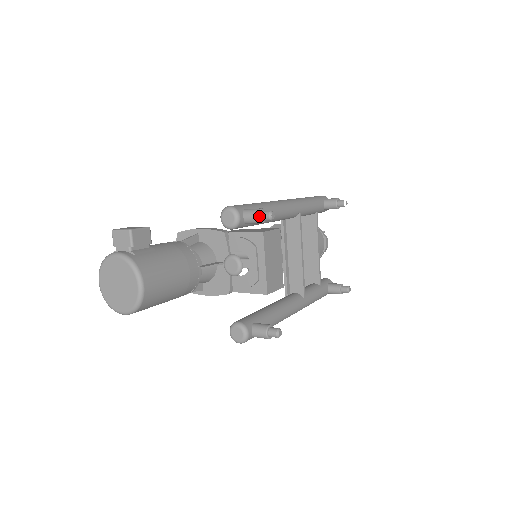
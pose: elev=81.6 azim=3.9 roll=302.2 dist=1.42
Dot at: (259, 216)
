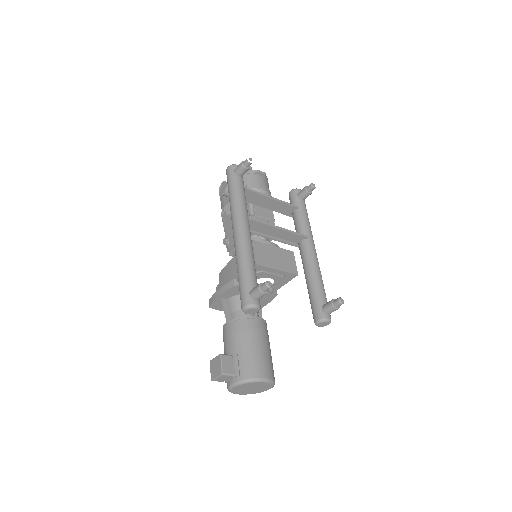
Dot at: (264, 293)
